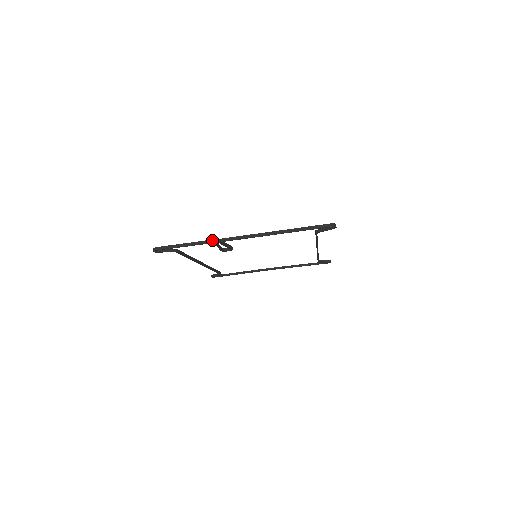
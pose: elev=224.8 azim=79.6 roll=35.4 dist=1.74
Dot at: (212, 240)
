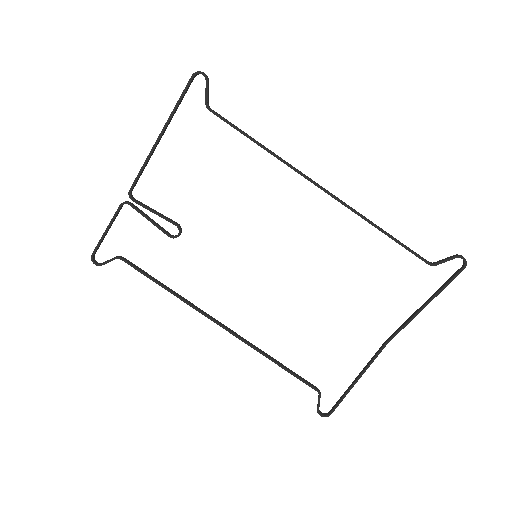
Dot at: (124, 202)
